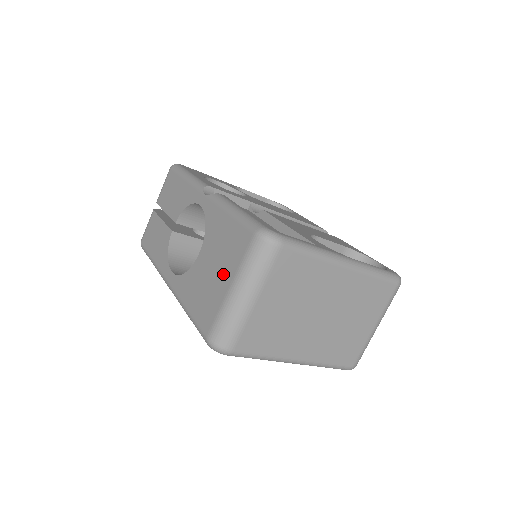
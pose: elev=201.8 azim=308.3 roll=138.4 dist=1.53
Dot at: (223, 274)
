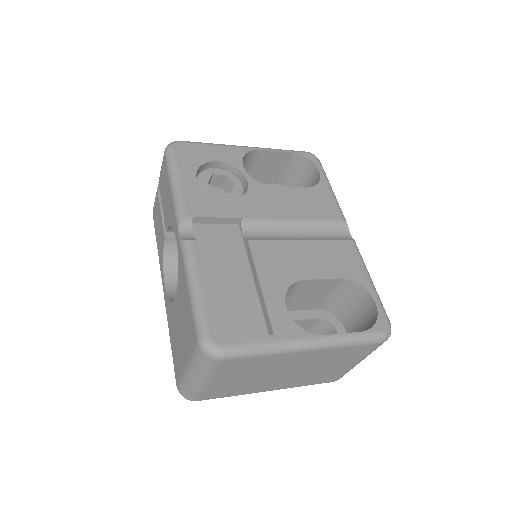
Dot at: (183, 346)
